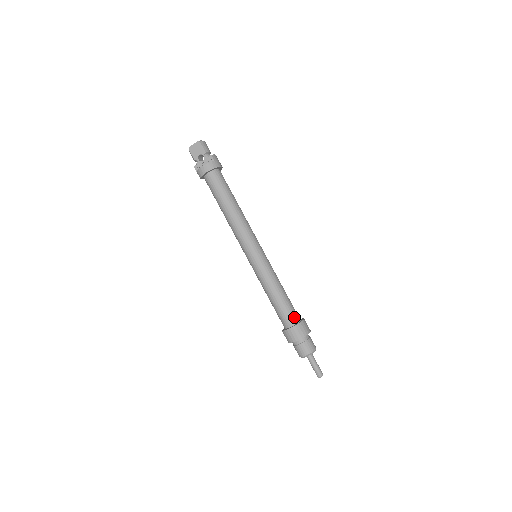
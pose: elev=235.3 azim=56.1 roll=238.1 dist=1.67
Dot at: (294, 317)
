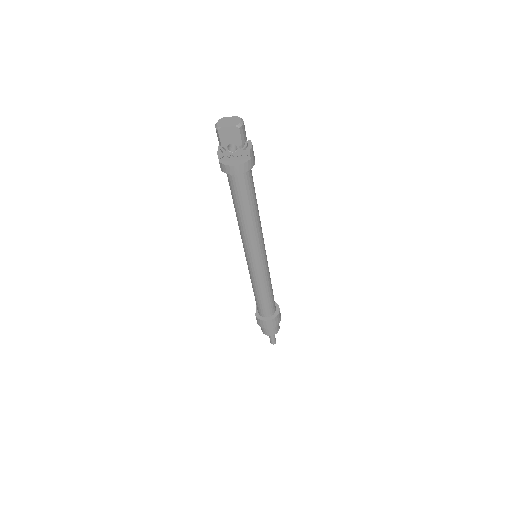
Dot at: (273, 310)
